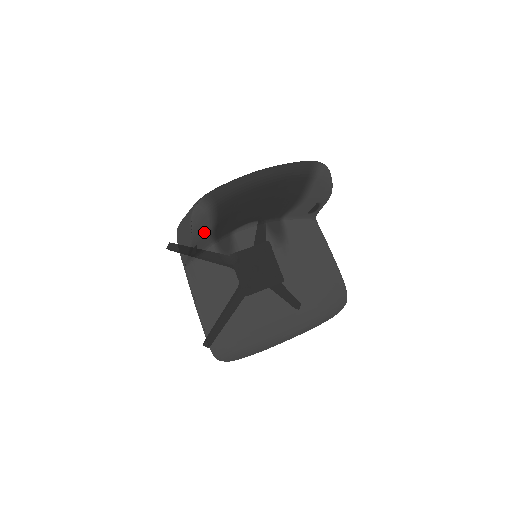
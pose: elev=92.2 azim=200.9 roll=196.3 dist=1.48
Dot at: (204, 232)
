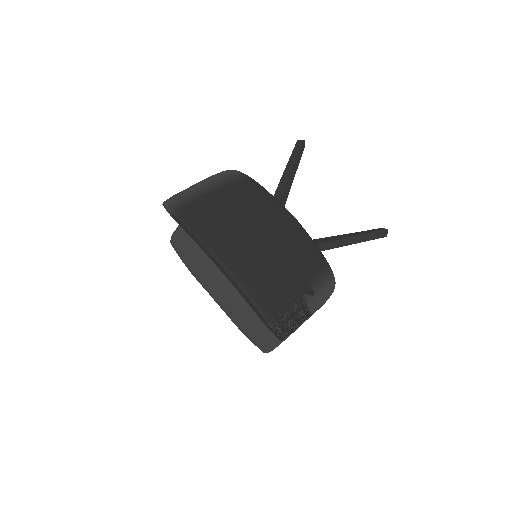
Dot at: occluded
